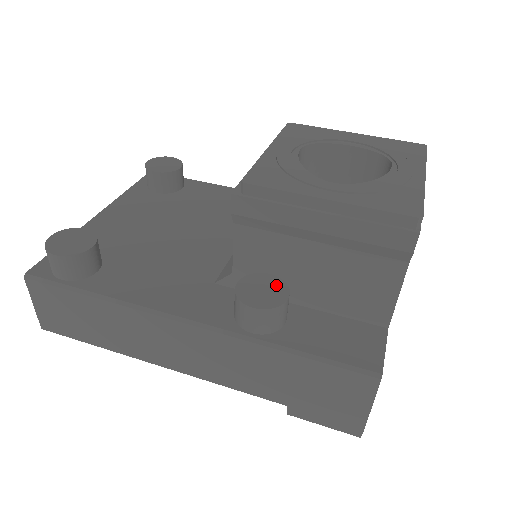
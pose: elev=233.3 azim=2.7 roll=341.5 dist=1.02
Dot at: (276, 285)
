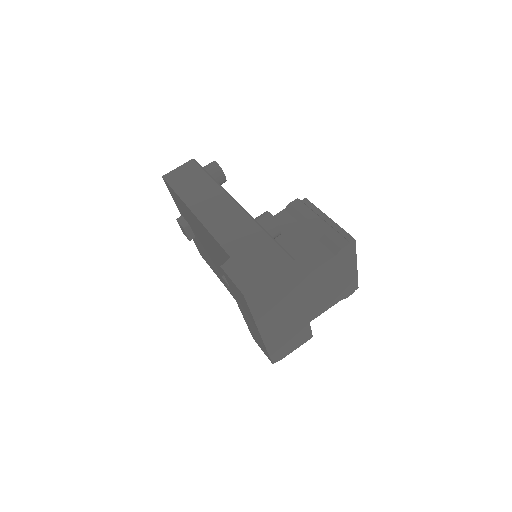
Dot at: occluded
